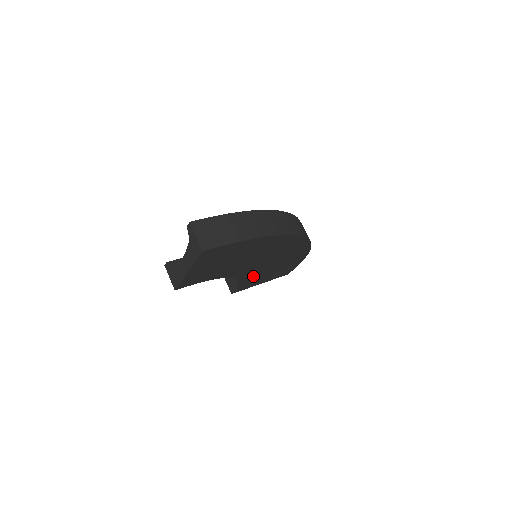
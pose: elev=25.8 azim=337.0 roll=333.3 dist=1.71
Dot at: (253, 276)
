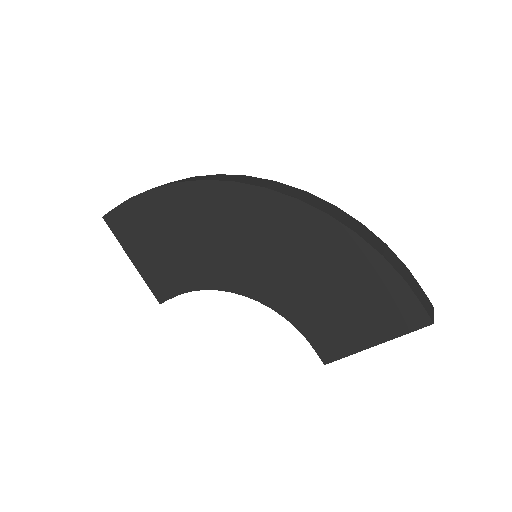
Dot at: (295, 303)
